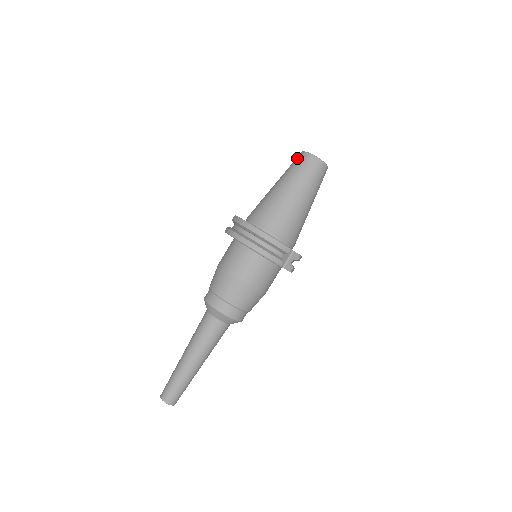
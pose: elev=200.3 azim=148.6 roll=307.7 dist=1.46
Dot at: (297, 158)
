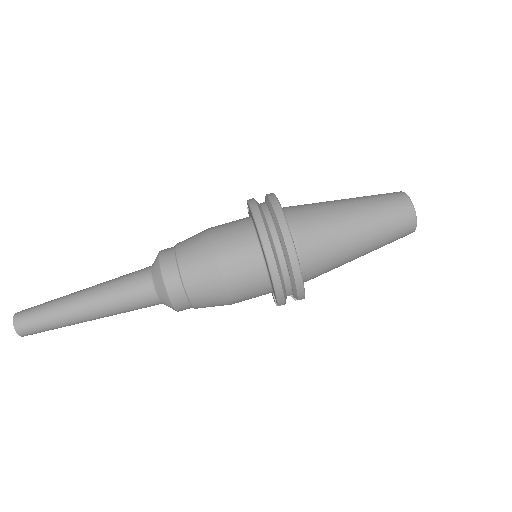
Dot at: (398, 199)
